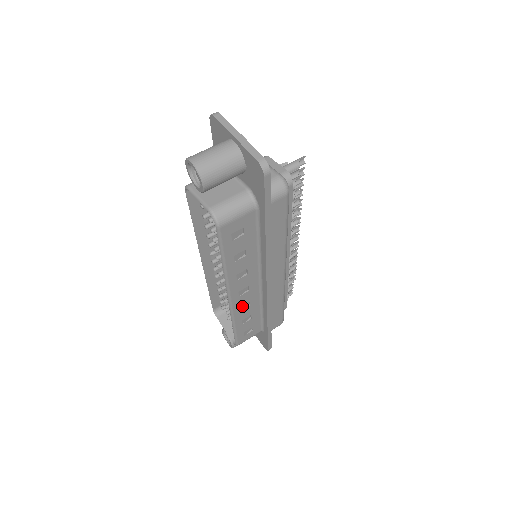
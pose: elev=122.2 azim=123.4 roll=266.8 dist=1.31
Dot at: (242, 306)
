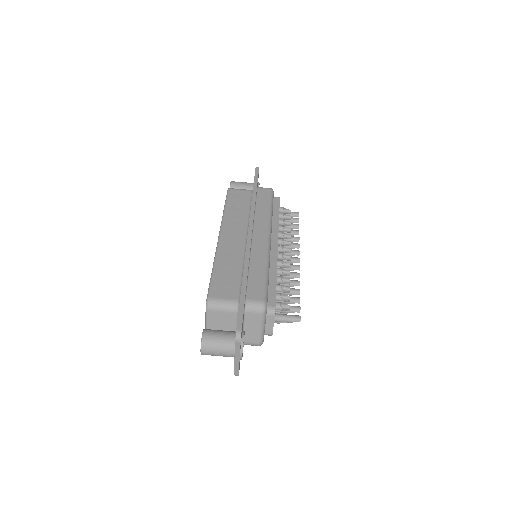
Dot at: occluded
